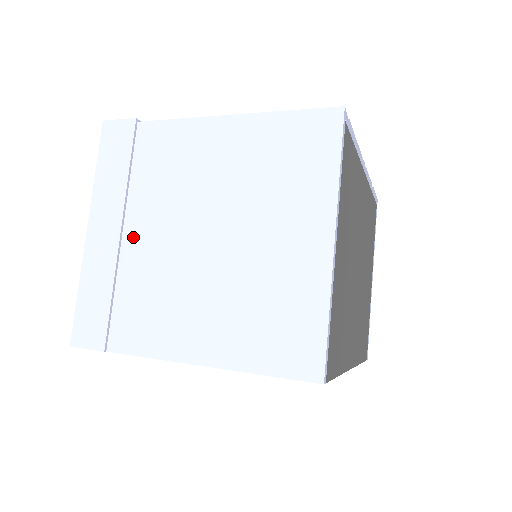
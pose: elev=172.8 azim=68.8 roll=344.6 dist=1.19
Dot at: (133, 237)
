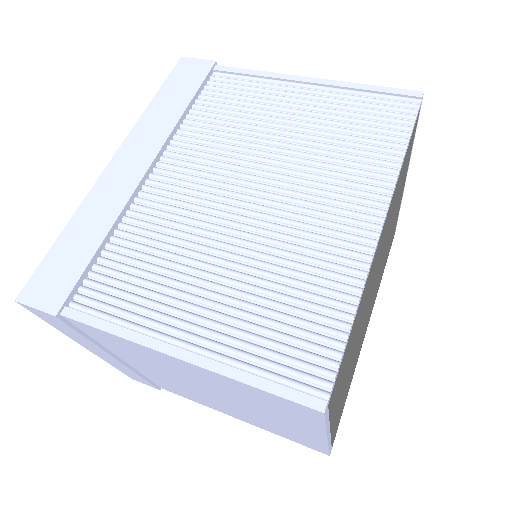
Dot at: (135, 365)
